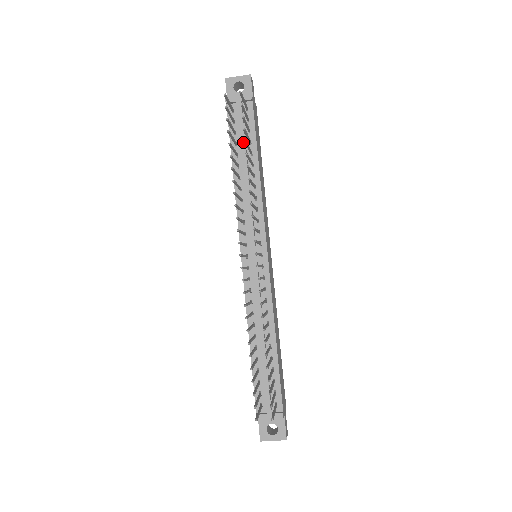
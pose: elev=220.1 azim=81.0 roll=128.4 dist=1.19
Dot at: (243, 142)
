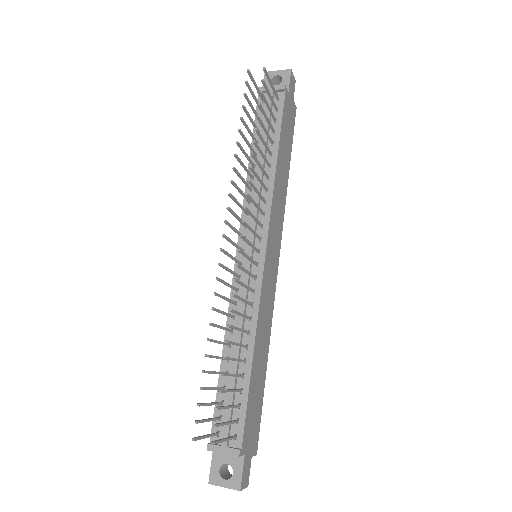
Dot at: occluded
